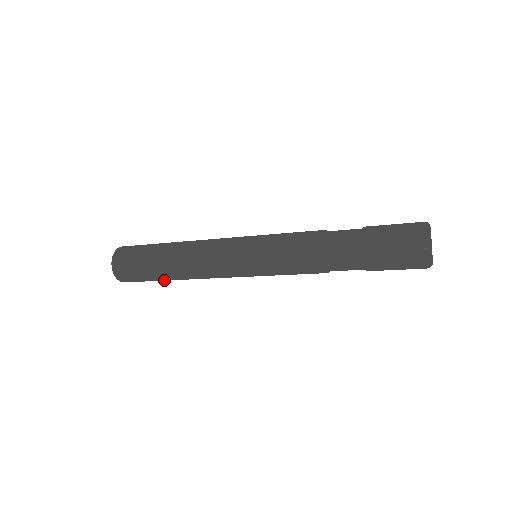
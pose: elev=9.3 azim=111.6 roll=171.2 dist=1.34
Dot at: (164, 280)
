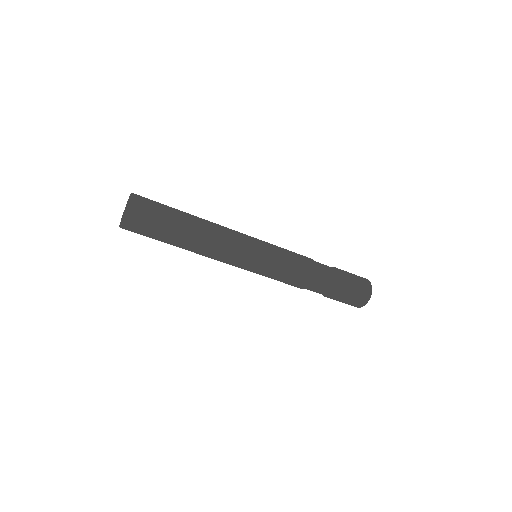
Dot at: (168, 243)
